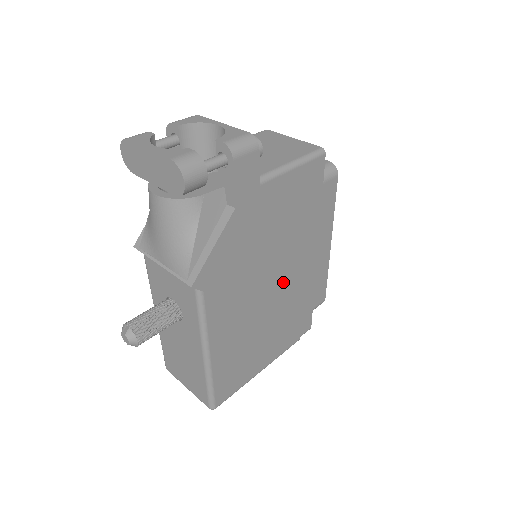
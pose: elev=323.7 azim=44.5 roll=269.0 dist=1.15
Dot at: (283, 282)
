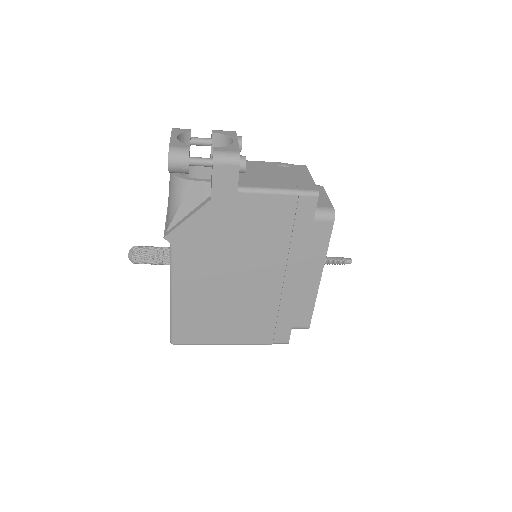
Dot at: (256, 282)
